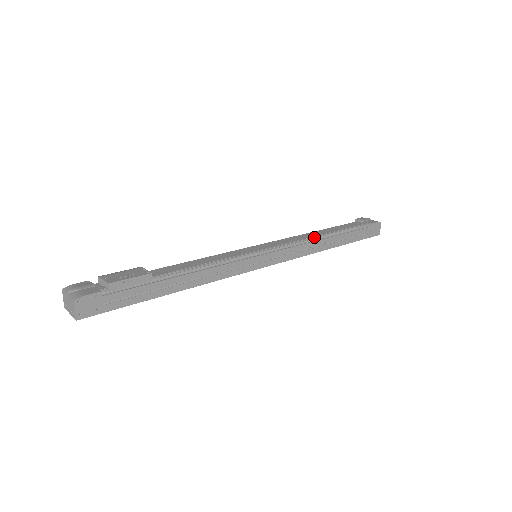
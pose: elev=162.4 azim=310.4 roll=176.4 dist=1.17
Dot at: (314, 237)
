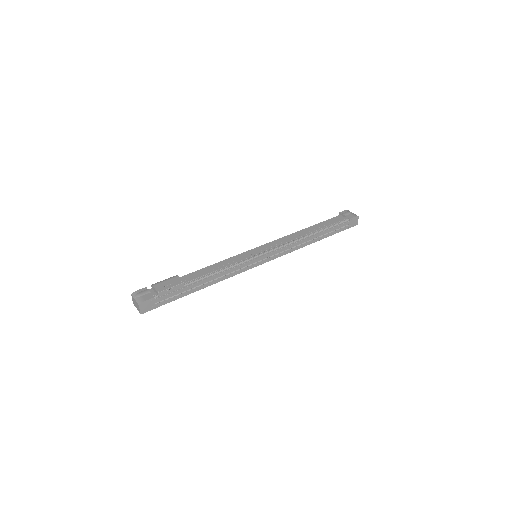
Dot at: (300, 237)
